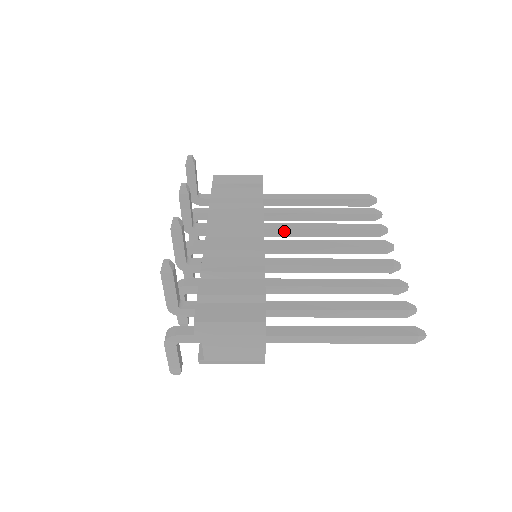
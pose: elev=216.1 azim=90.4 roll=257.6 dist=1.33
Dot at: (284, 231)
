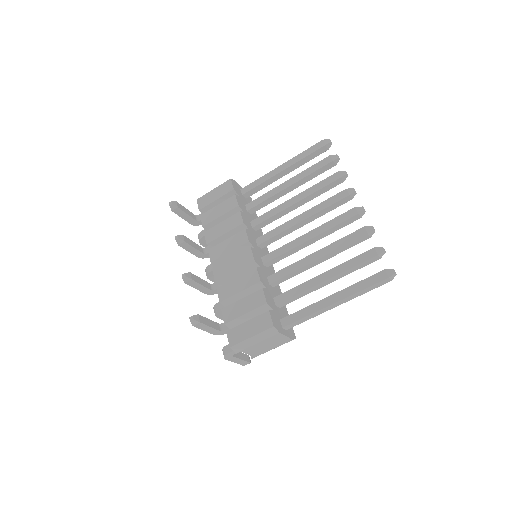
Dot at: (268, 220)
